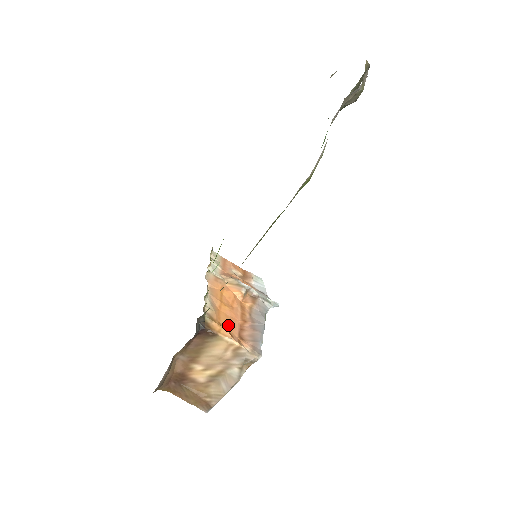
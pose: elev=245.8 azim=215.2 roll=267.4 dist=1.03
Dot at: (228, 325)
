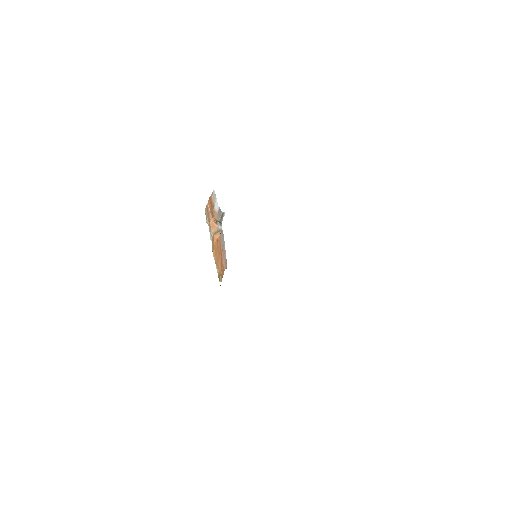
Dot at: (221, 269)
